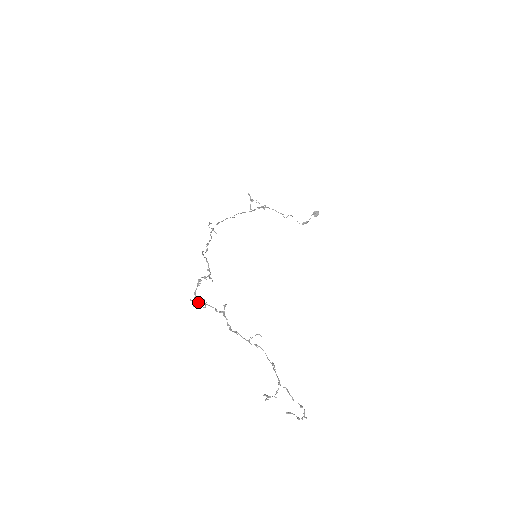
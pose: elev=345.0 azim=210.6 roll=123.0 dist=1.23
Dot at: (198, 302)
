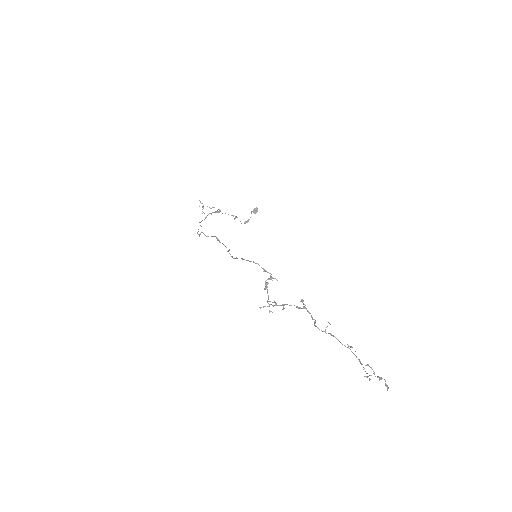
Dot at: (276, 305)
